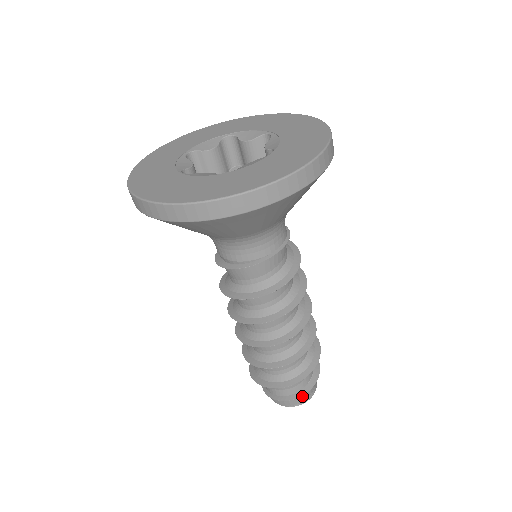
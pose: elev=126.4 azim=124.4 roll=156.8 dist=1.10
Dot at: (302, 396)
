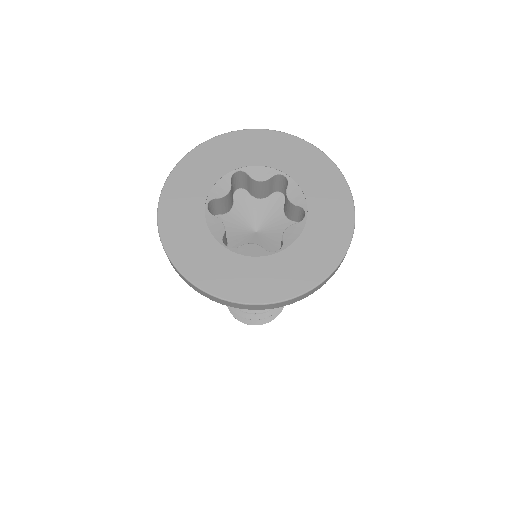
Dot at: occluded
